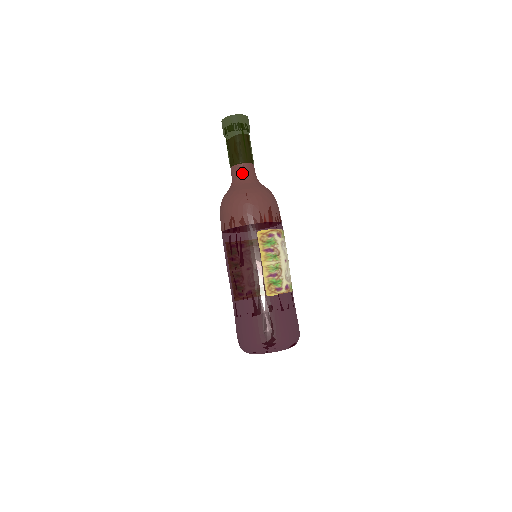
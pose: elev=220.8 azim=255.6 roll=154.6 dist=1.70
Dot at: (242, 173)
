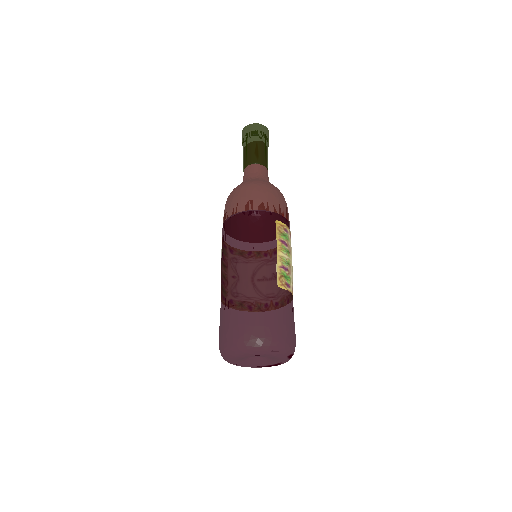
Dot at: (260, 172)
